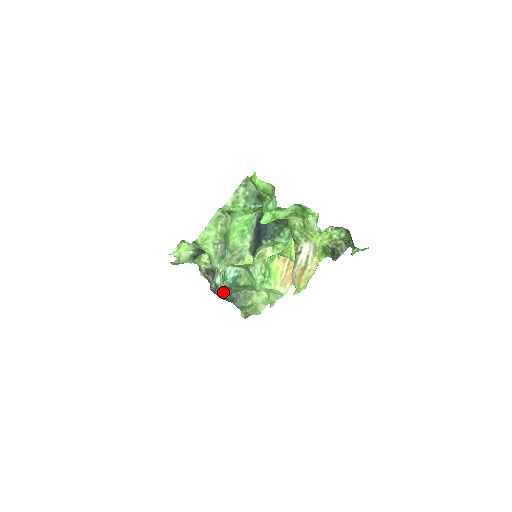
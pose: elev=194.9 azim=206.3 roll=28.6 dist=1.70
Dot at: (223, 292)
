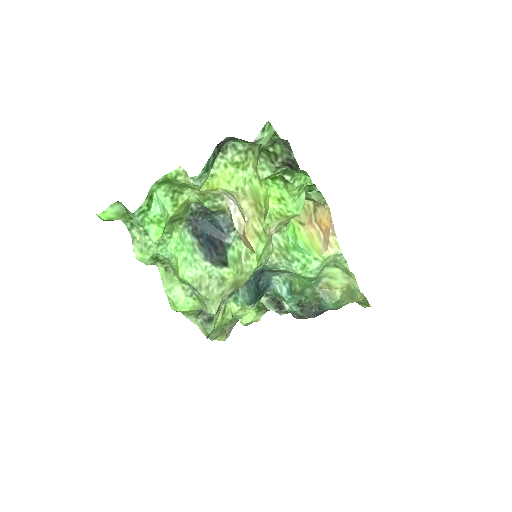
Dot at: (302, 312)
